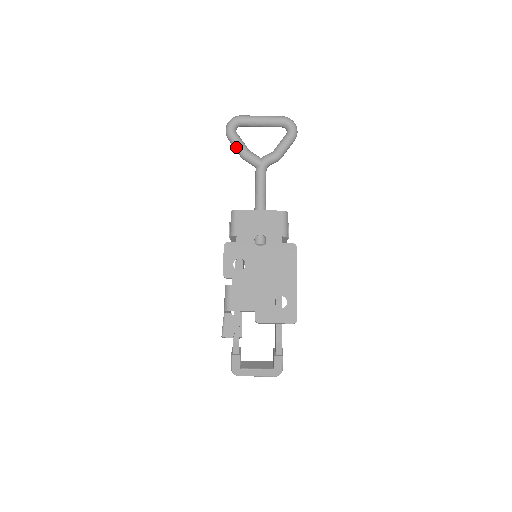
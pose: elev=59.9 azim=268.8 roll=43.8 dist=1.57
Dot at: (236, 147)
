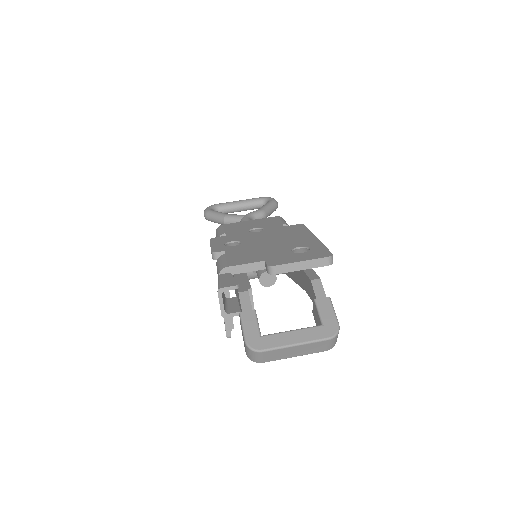
Dot at: (216, 216)
